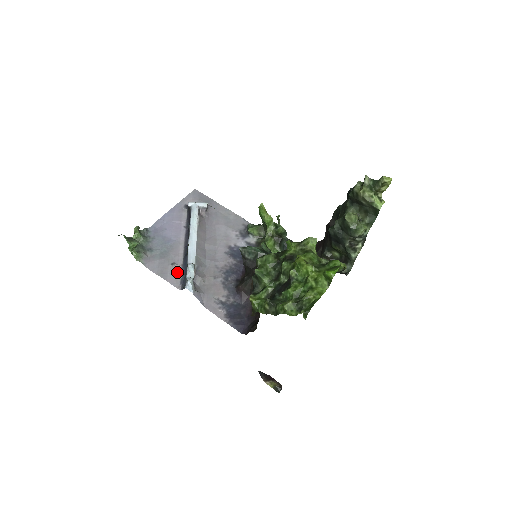
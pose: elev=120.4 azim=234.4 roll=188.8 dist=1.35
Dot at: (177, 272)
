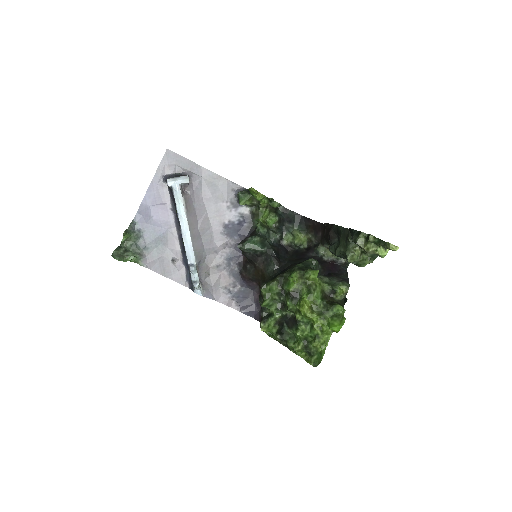
Dot at: (180, 268)
